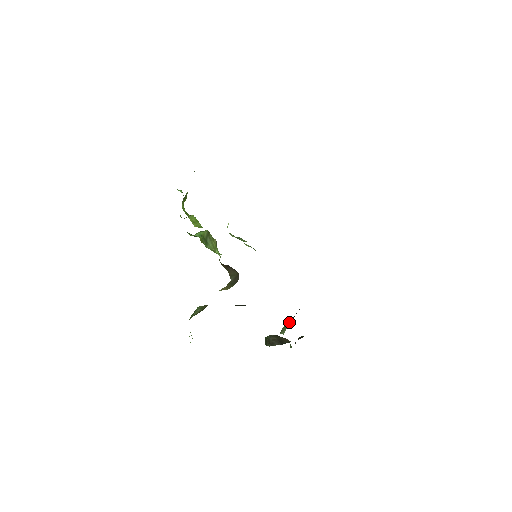
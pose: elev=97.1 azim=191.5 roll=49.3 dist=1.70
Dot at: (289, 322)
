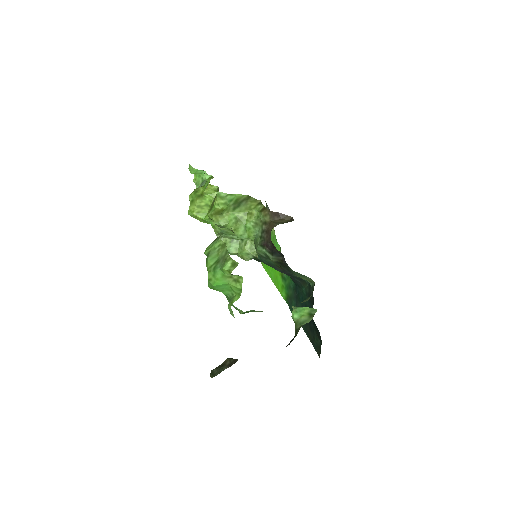
Dot at: occluded
